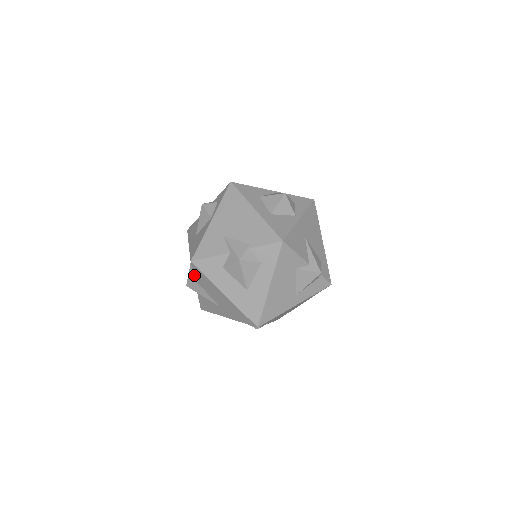
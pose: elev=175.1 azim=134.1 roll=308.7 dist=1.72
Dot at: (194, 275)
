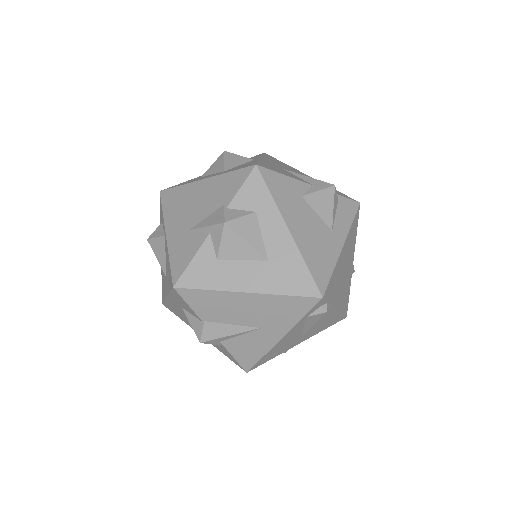
Dot at: (194, 311)
